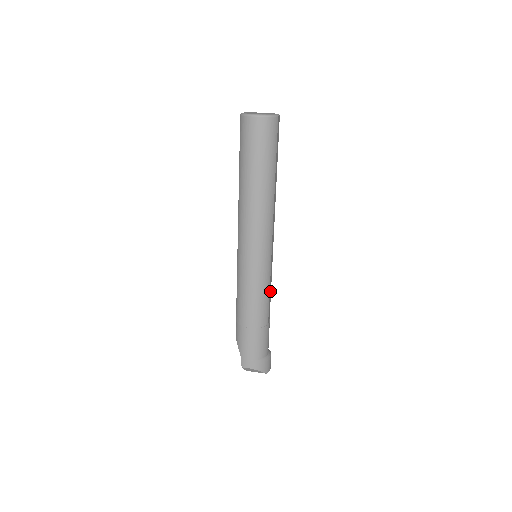
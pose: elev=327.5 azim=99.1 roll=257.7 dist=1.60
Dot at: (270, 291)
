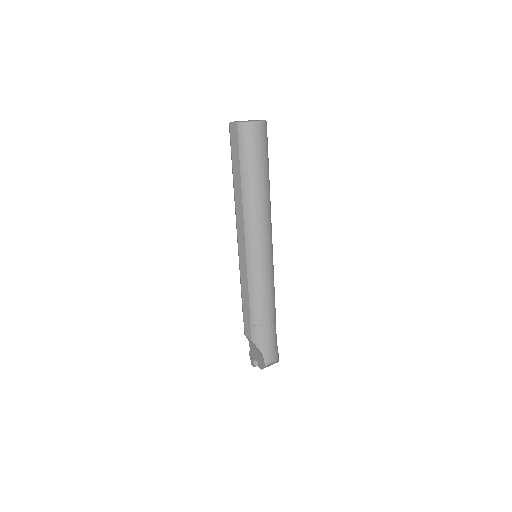
Dot at: occluded
